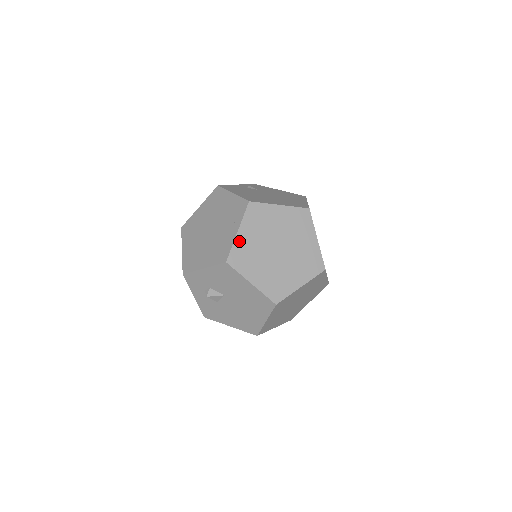
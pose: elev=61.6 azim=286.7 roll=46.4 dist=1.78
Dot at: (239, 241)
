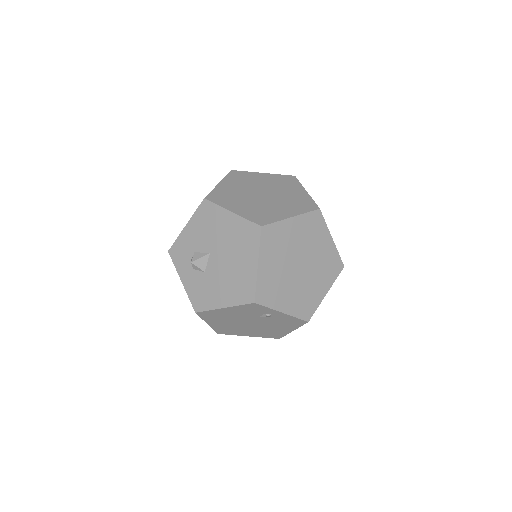
Dot at: (219, 188)
